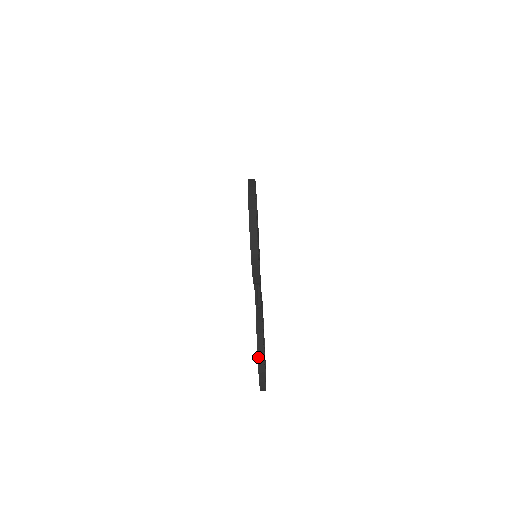
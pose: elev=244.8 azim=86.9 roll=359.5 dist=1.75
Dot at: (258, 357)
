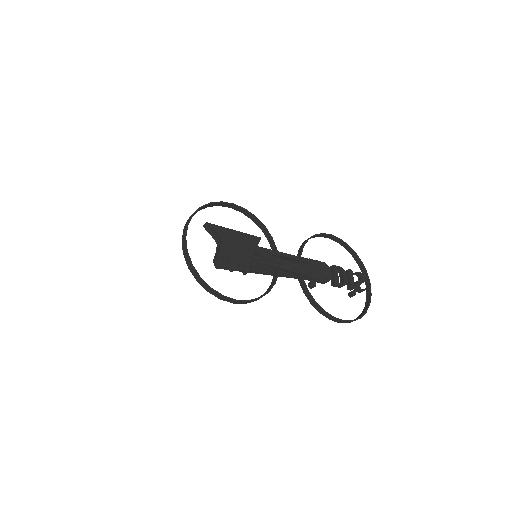
Dot at: occluded
